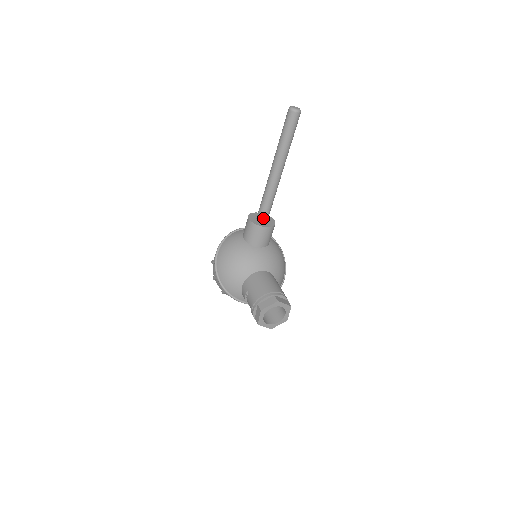
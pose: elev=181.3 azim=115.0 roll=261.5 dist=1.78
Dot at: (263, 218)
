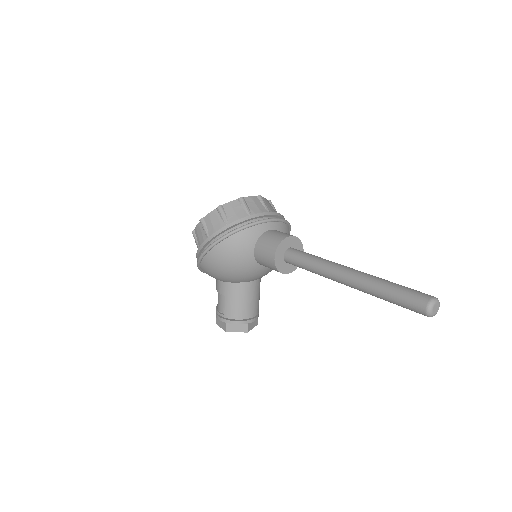
Dot at: occluded
